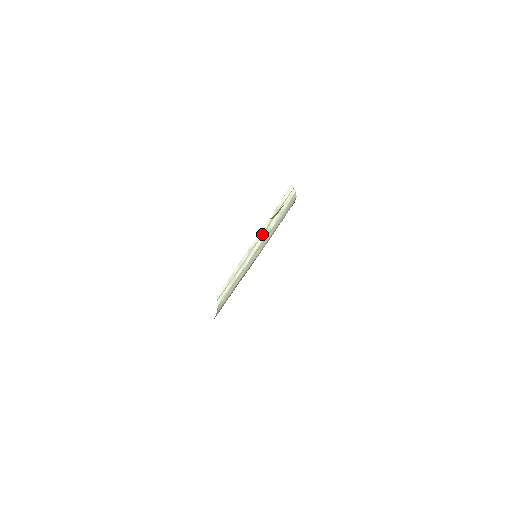
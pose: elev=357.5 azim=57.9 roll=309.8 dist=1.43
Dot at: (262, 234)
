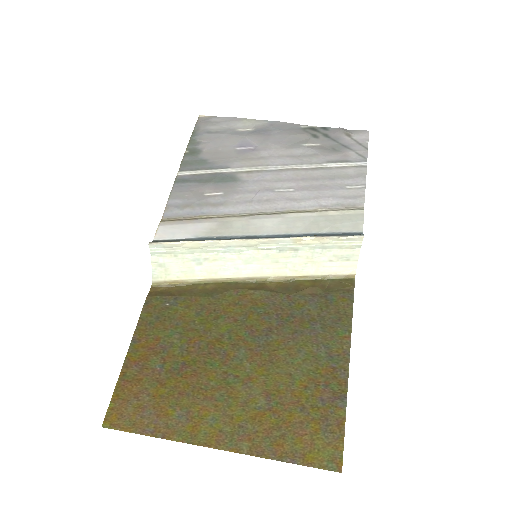
Dot at: (282, 244)
